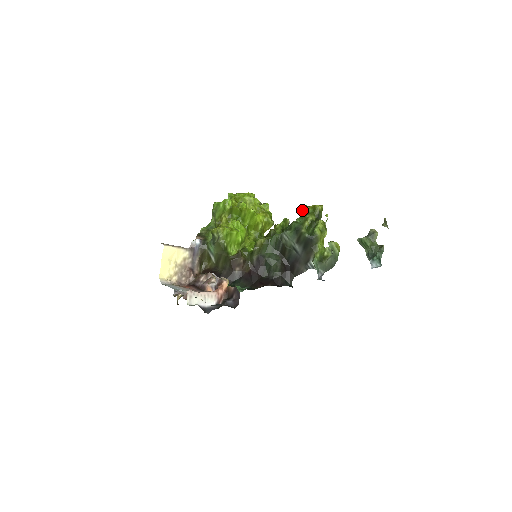
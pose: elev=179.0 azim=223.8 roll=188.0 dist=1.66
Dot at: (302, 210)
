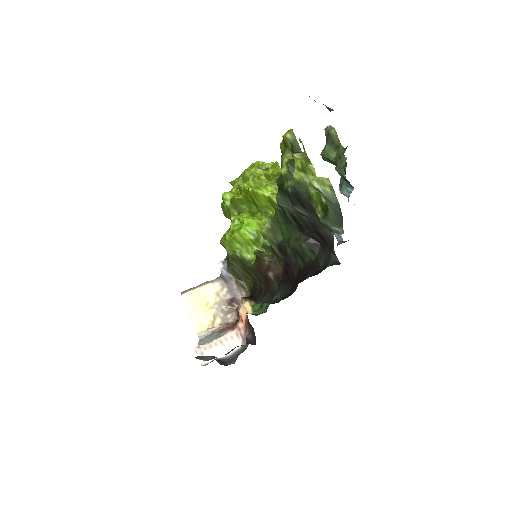
Dot at: occluded
